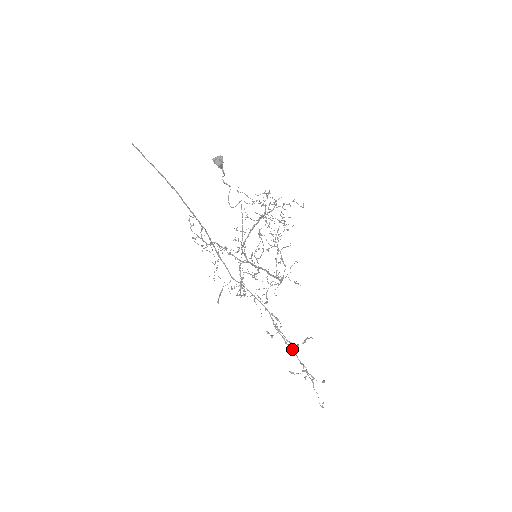
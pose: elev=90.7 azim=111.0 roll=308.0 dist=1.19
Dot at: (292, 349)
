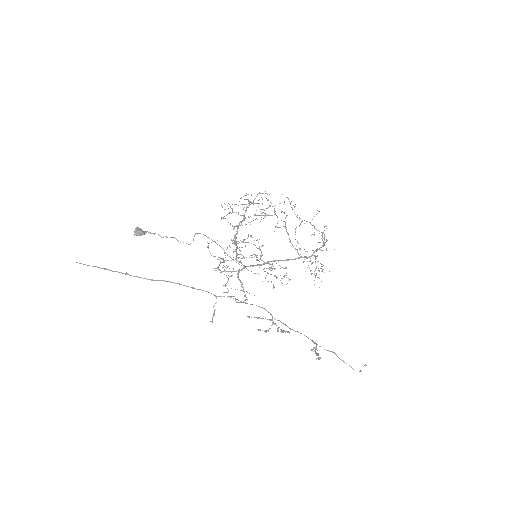
Dot at: (298, 332)
